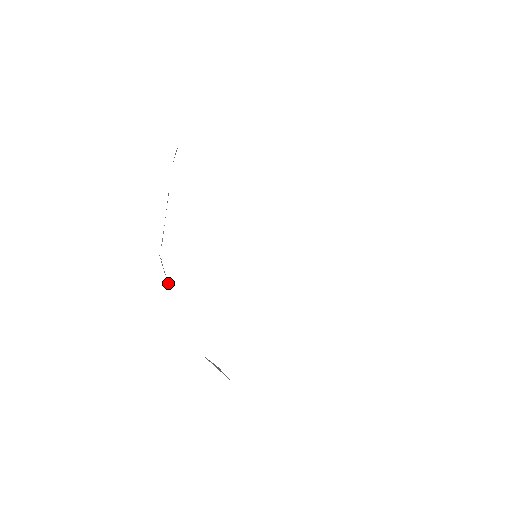
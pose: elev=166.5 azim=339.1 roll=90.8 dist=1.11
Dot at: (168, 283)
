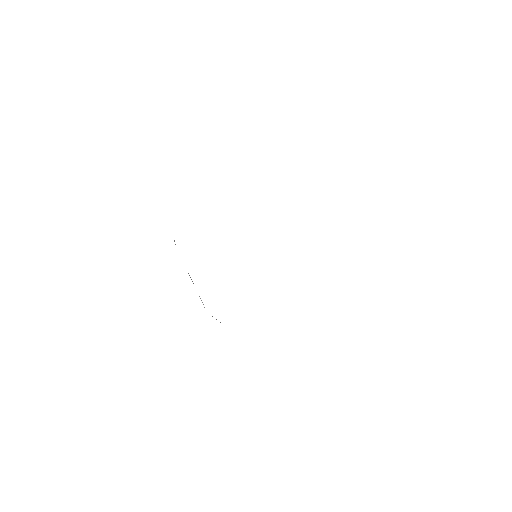
Dot at: occluded
